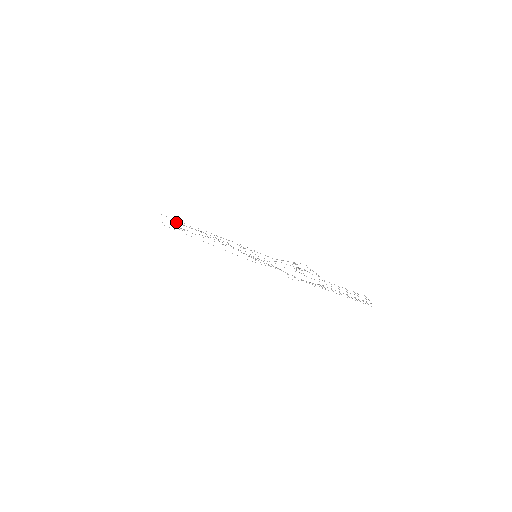
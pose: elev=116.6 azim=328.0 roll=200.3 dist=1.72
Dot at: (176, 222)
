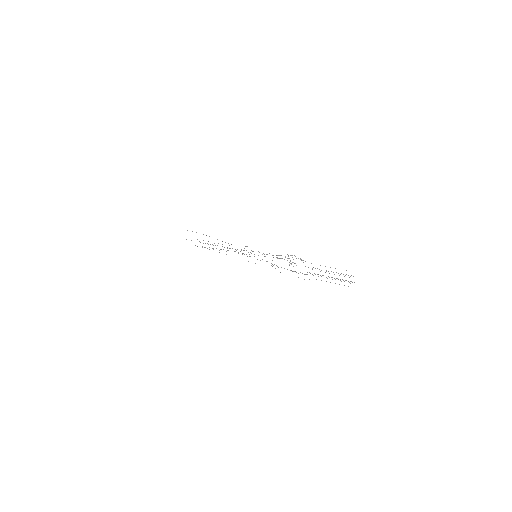
Dot at: occluded
